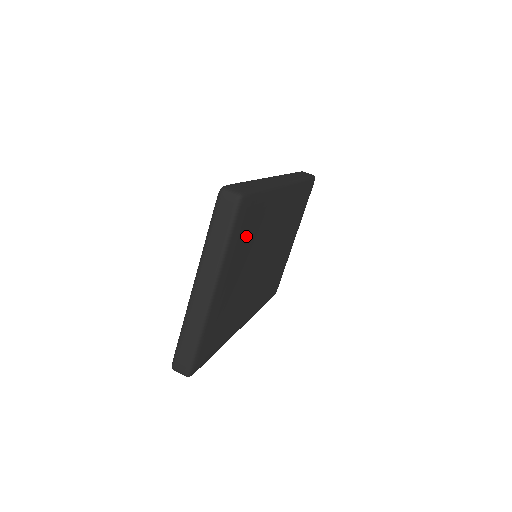
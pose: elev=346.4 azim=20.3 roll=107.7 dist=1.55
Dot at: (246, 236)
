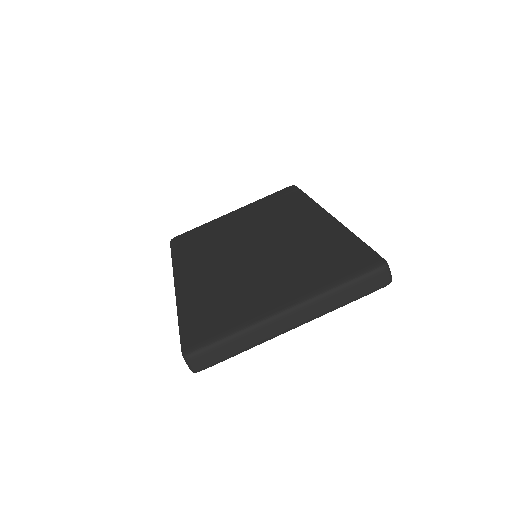
Dot at: occluded
